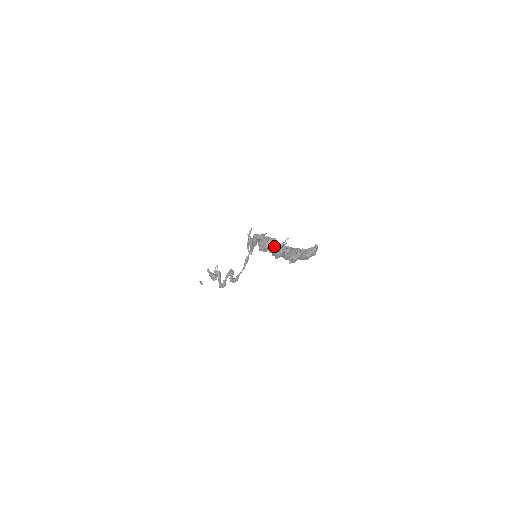
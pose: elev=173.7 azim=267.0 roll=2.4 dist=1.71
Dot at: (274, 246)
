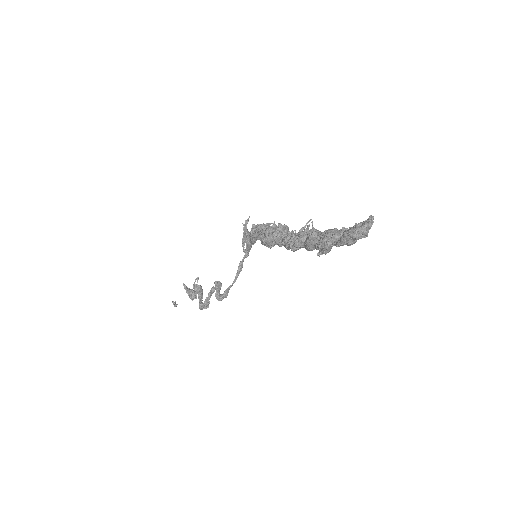
Dot at: (288, 233)
